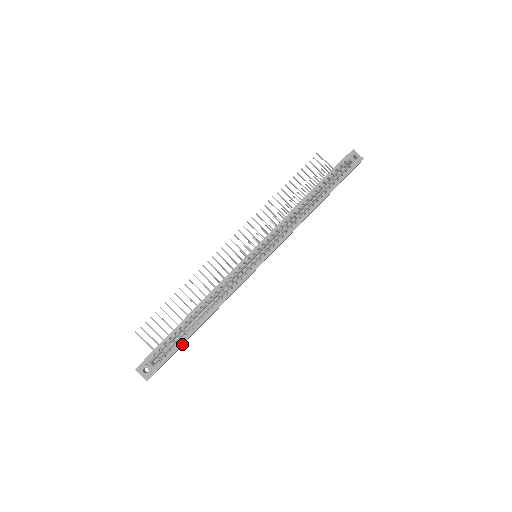
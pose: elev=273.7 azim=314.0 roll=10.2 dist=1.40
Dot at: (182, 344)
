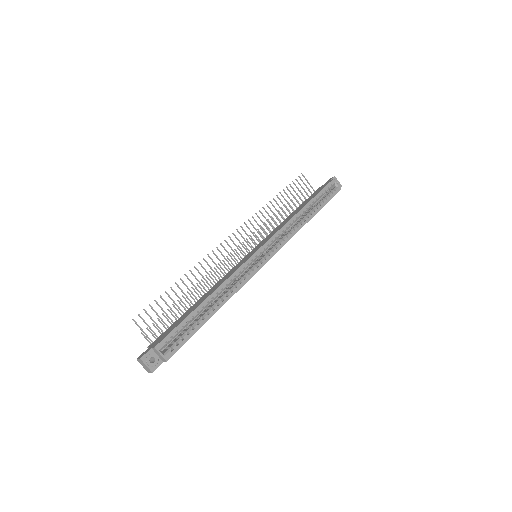
Dot at: (193, 334)
